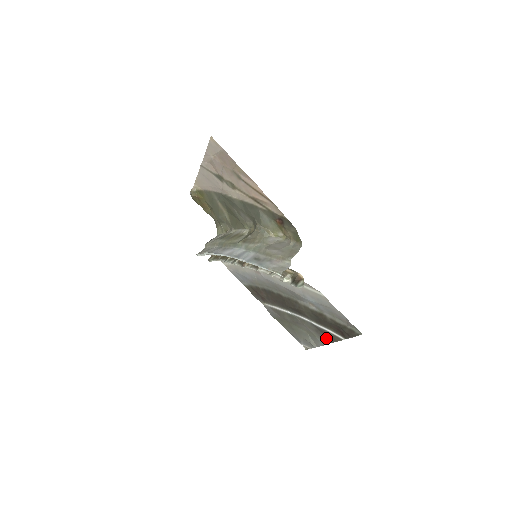
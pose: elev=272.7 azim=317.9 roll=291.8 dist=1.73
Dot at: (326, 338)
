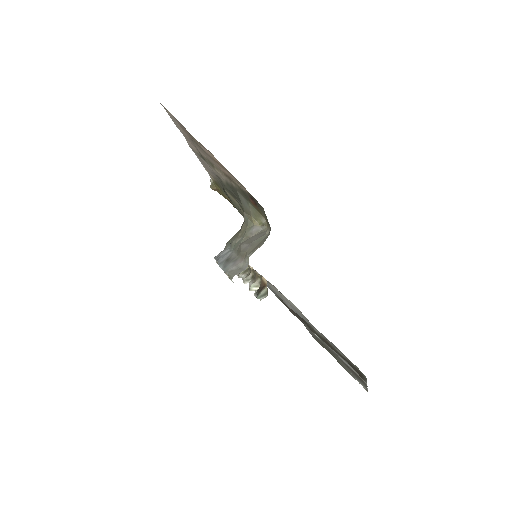
Dot at: occluded
